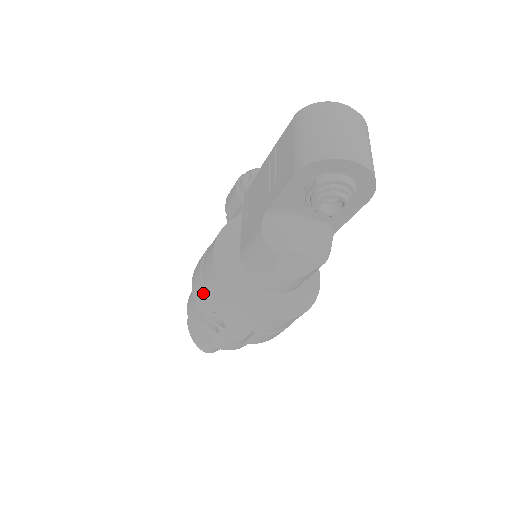
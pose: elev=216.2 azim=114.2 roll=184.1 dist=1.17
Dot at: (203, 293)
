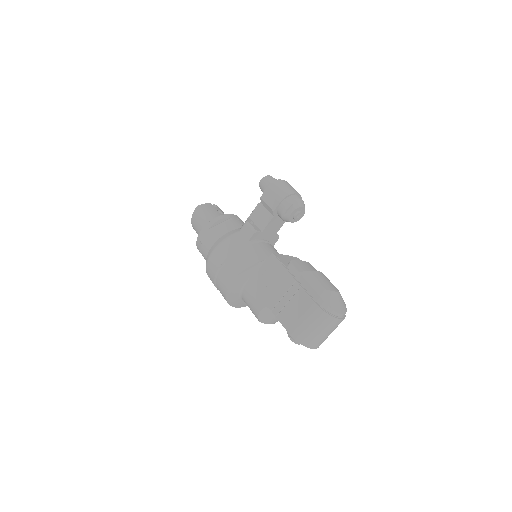
Dot at: (214, 277)
